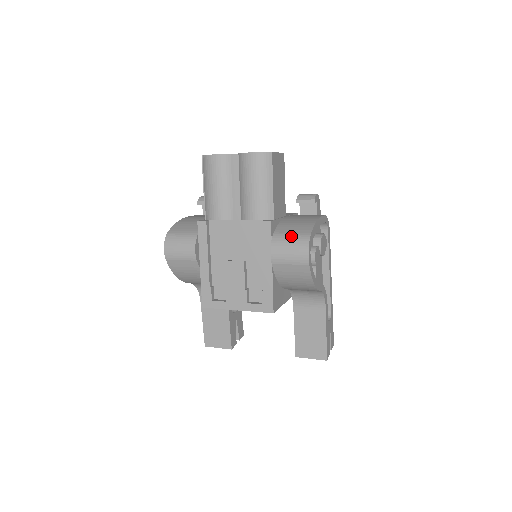
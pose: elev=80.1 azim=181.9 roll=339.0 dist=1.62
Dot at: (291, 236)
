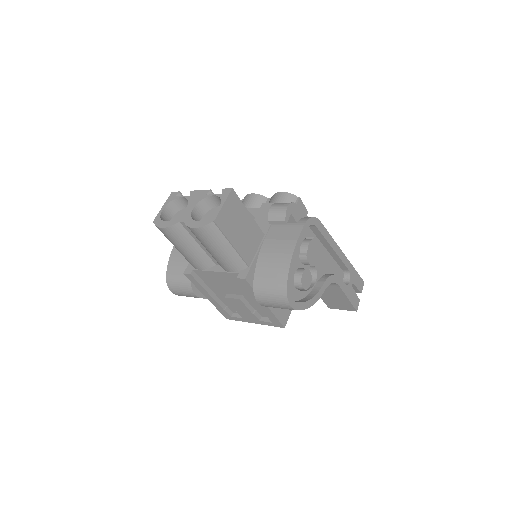
Dot at: (269, 289)
